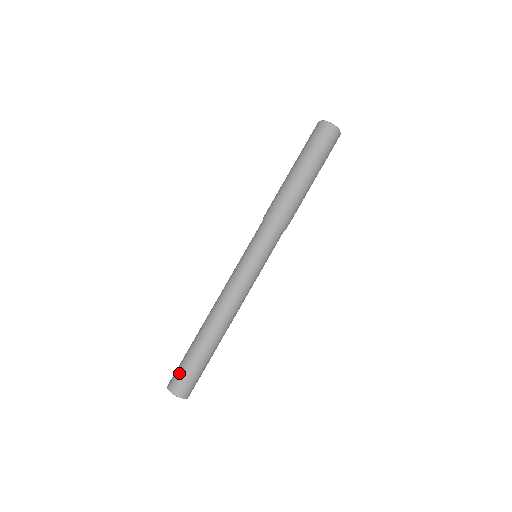
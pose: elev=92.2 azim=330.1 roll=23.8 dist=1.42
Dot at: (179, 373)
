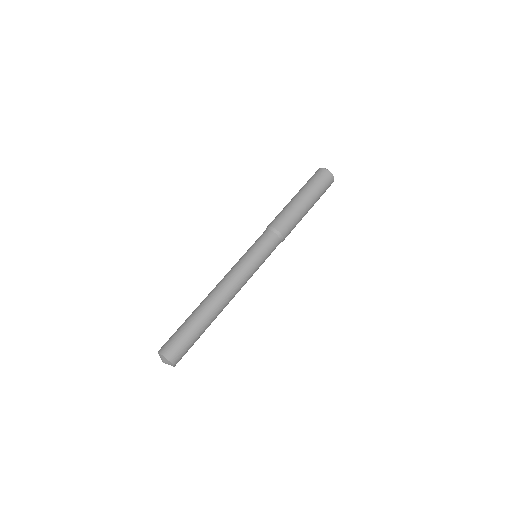
Dot at: (173, 339)
